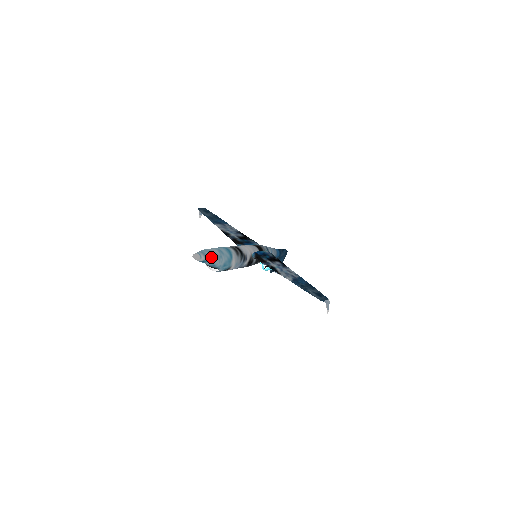
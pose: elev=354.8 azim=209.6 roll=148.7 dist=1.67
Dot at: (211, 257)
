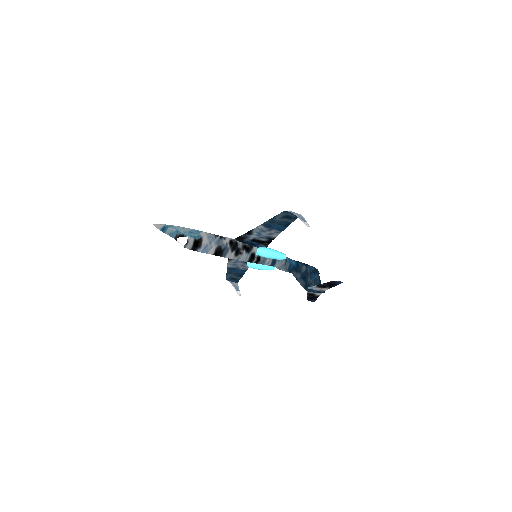
Dot at: (173, 225)
